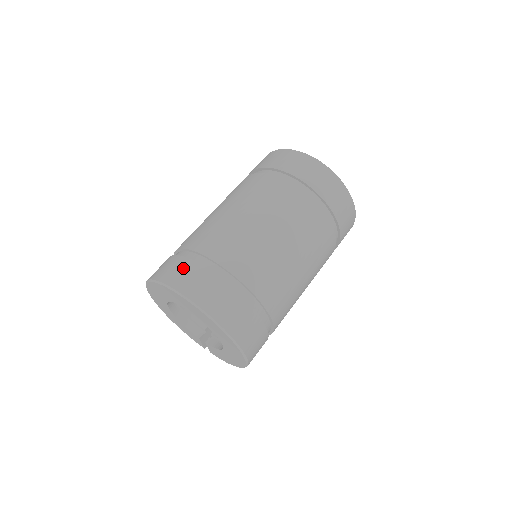
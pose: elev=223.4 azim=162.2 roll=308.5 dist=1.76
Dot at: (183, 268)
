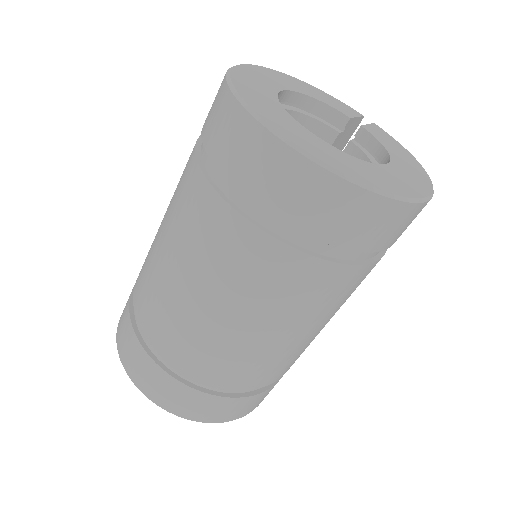
Dot at: (135, 356)
